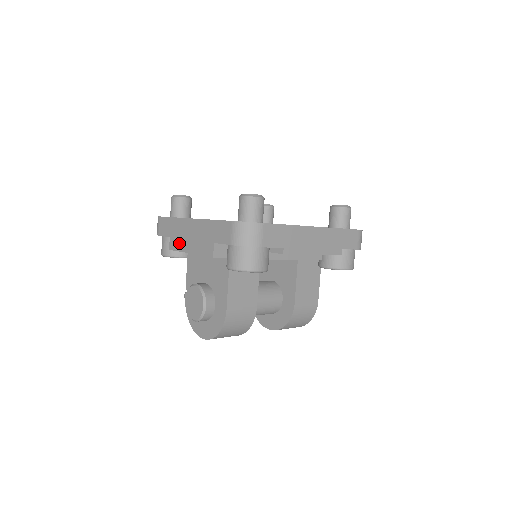
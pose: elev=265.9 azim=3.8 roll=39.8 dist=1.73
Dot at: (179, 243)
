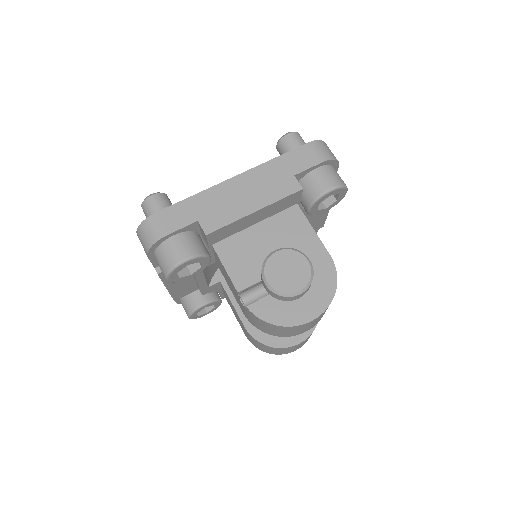
Dot at: (225, 214)
